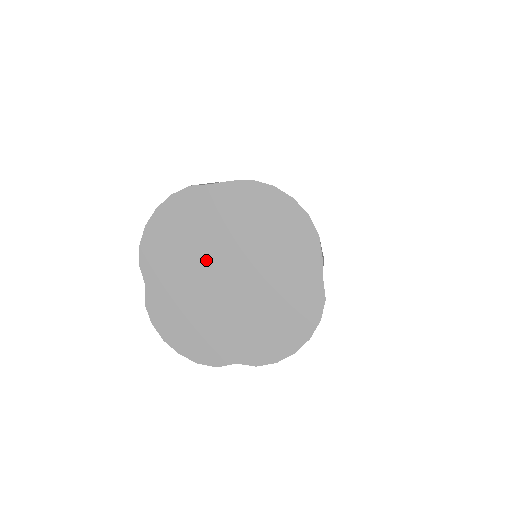
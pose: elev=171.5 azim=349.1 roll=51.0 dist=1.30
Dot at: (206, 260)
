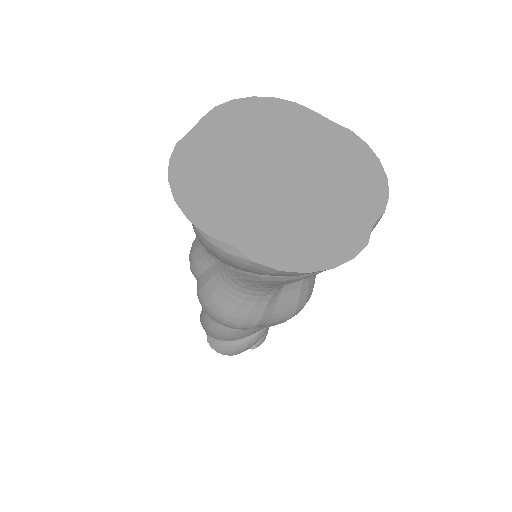
Dot at: (253, 179)
